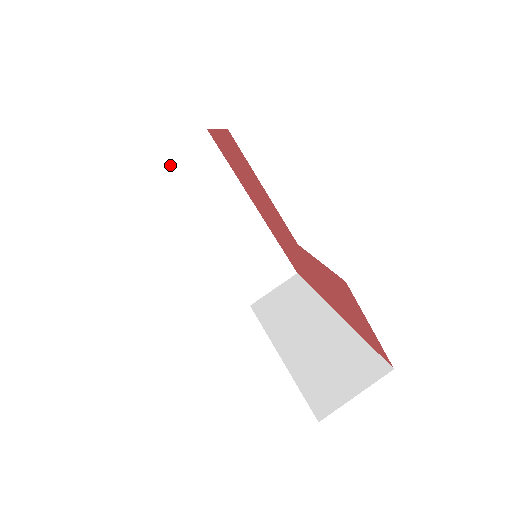
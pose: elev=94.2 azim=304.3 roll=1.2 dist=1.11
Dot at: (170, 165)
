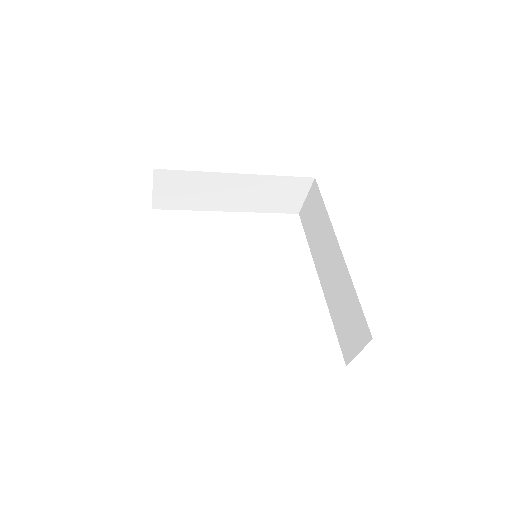
Dot at: (160, 201)
